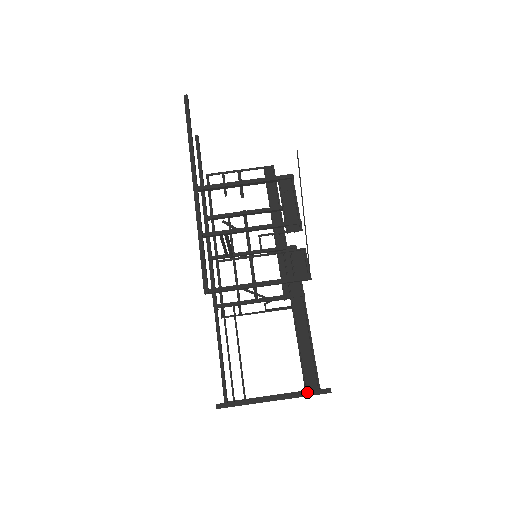
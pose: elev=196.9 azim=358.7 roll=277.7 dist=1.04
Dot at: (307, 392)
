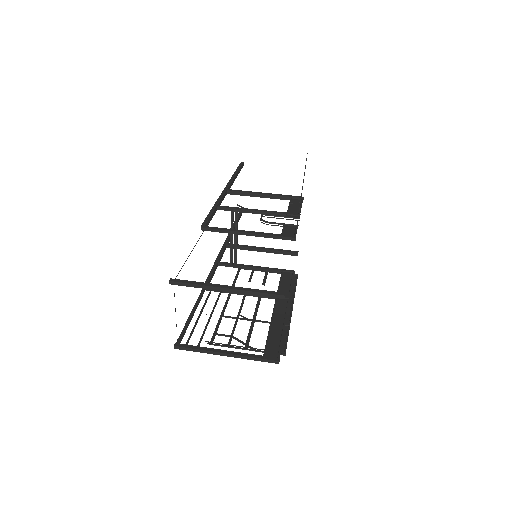
Dot at: (261, 290)
